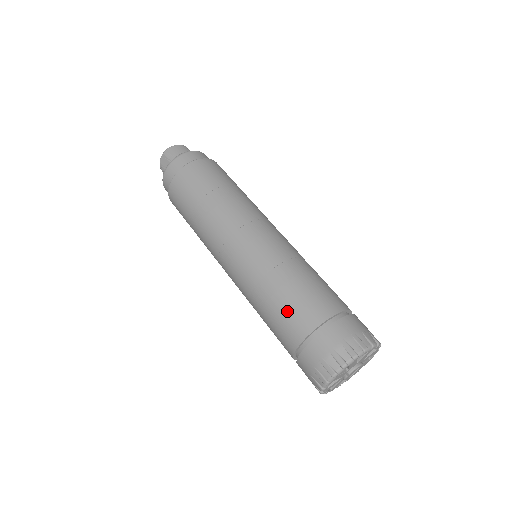
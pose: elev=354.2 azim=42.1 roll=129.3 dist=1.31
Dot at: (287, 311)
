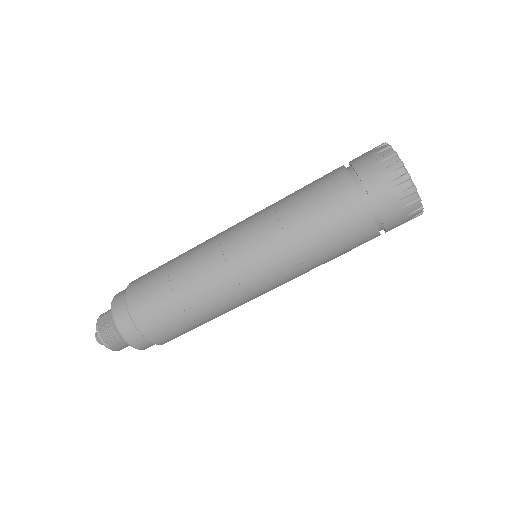
Dot at: (314, 183)
